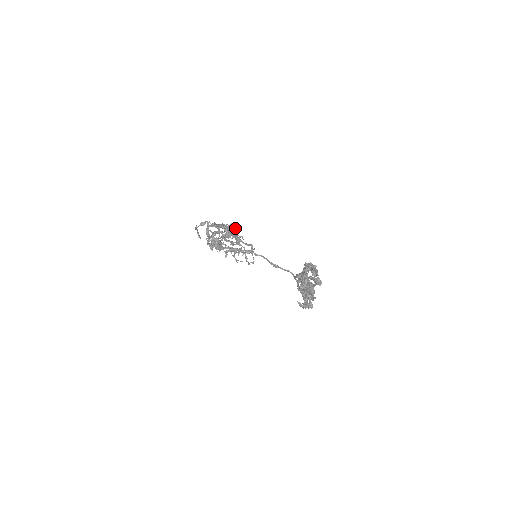
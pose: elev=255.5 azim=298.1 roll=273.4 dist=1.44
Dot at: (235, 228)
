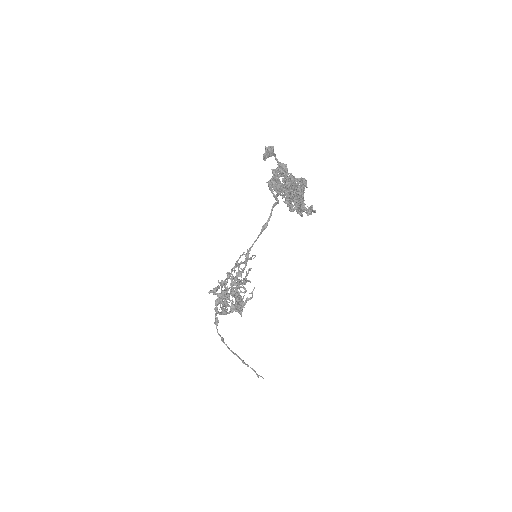
Dot at: (226, 273)
